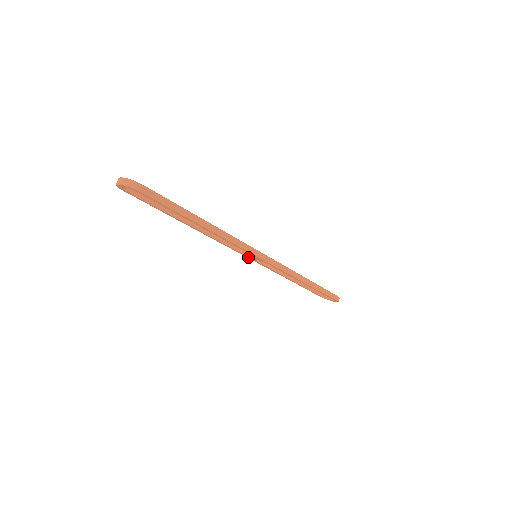
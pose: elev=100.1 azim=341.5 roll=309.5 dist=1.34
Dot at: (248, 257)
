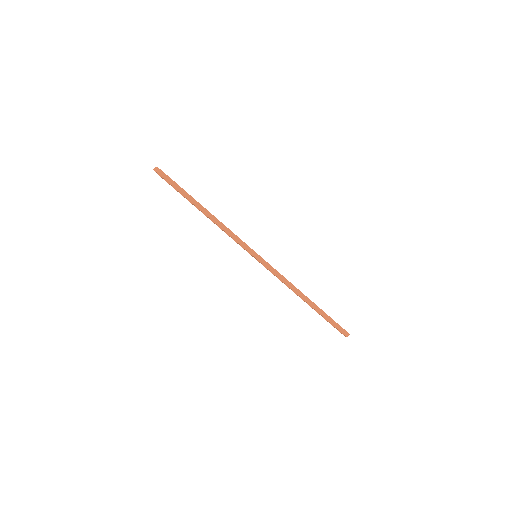
Dot at: occluded
